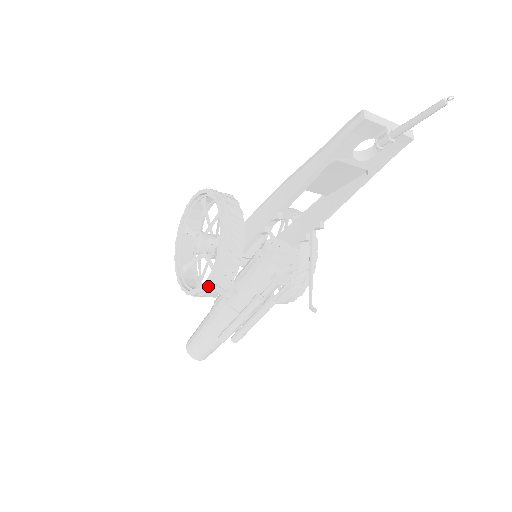
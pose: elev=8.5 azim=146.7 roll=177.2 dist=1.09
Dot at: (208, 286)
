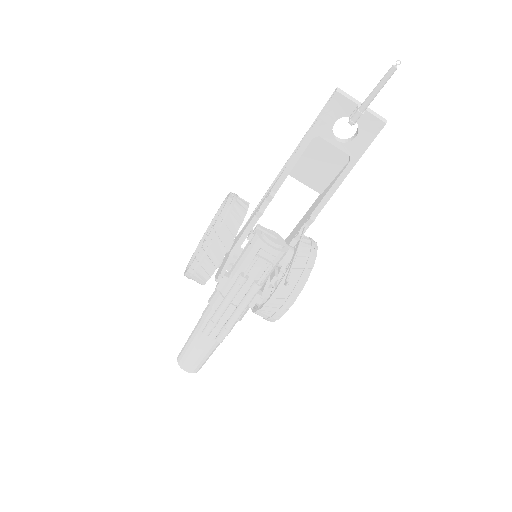
Dot at: (200, 254)
